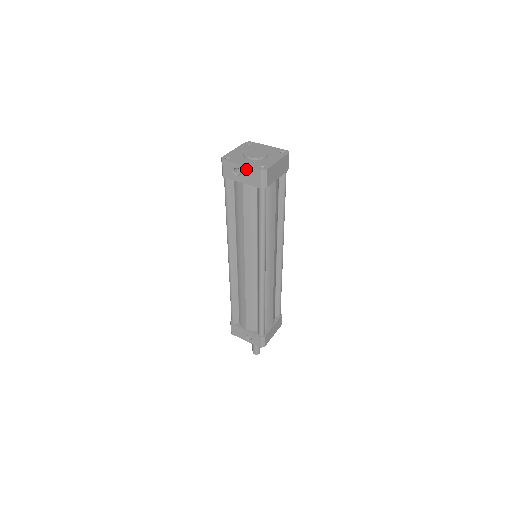
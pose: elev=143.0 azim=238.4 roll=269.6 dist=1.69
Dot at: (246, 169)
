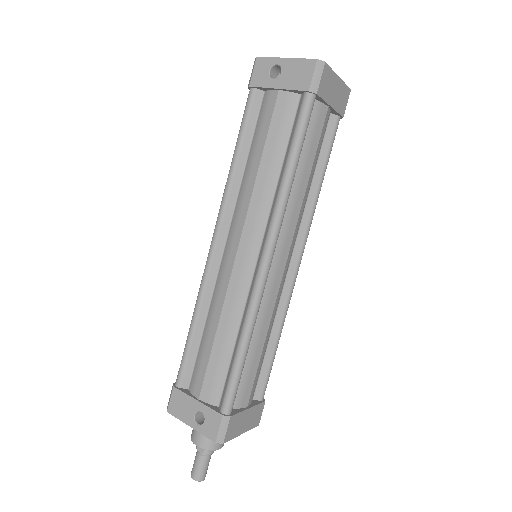
Dot at: (292, 63)
